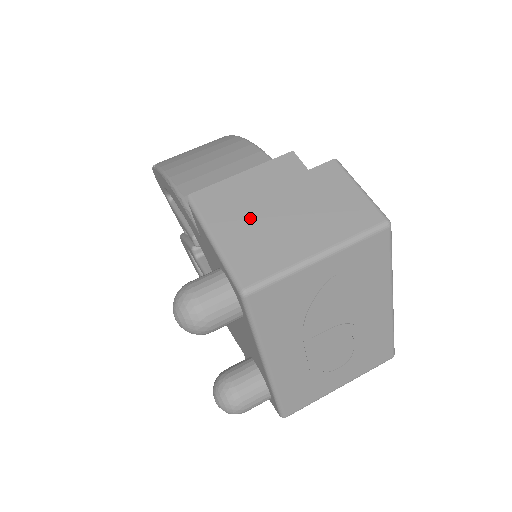
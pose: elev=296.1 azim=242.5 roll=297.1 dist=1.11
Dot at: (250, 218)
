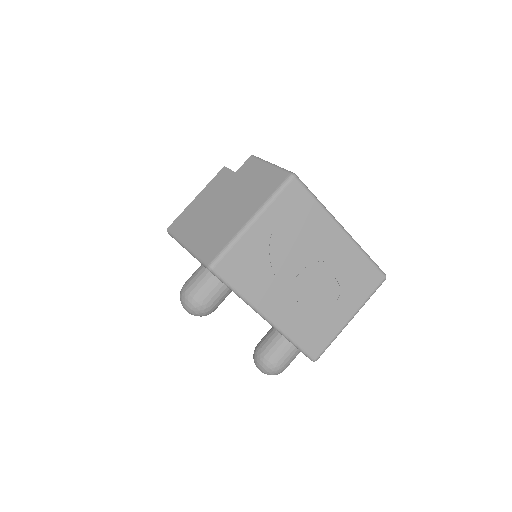
Dot at: (205, 221)
